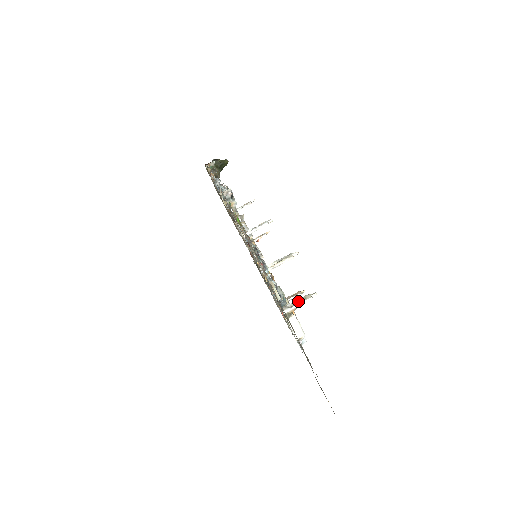
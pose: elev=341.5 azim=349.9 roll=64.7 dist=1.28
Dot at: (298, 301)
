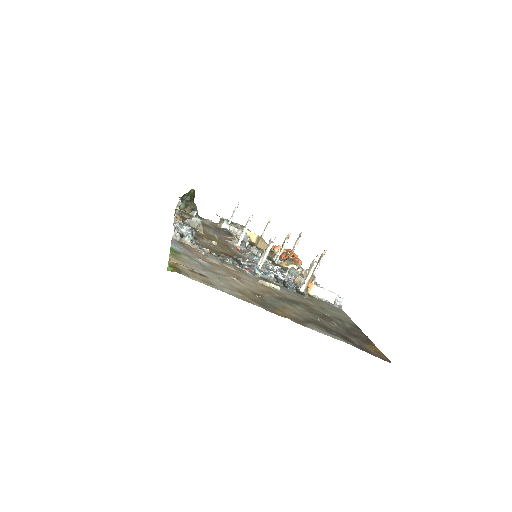
Dot at: (307, 273)
